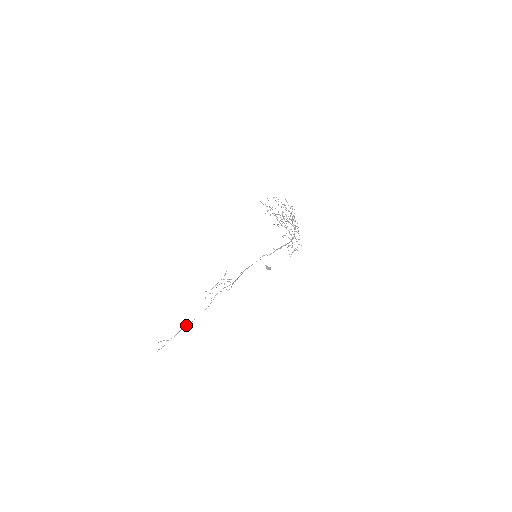
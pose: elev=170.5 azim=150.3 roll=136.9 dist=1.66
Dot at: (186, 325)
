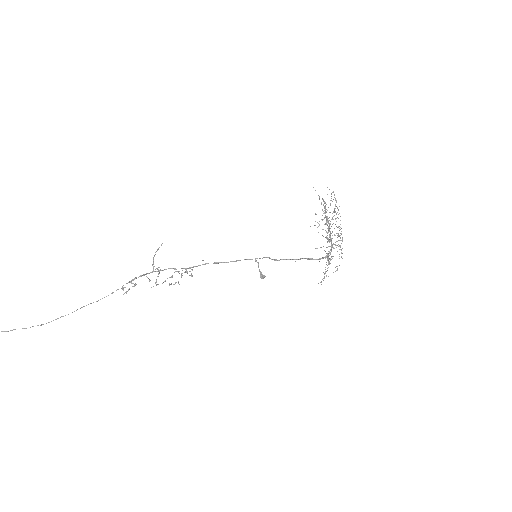
Dot at: occluded
